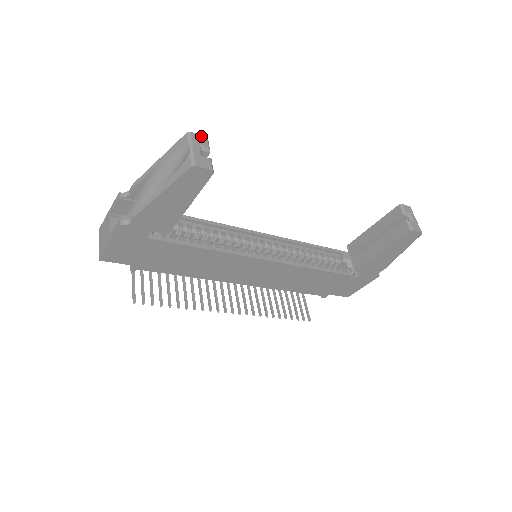
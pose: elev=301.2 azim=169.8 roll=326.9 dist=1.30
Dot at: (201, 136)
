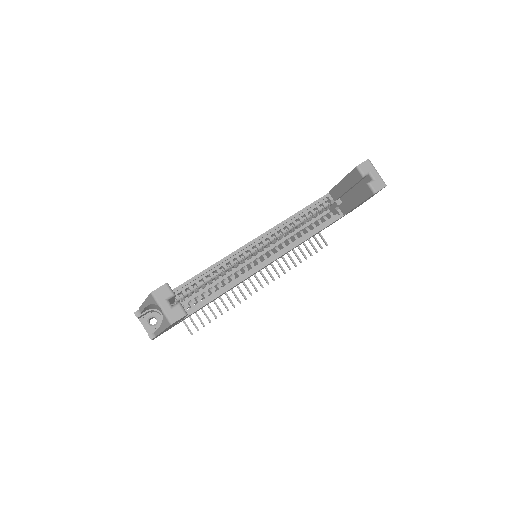
Dot at: (161, 287)
